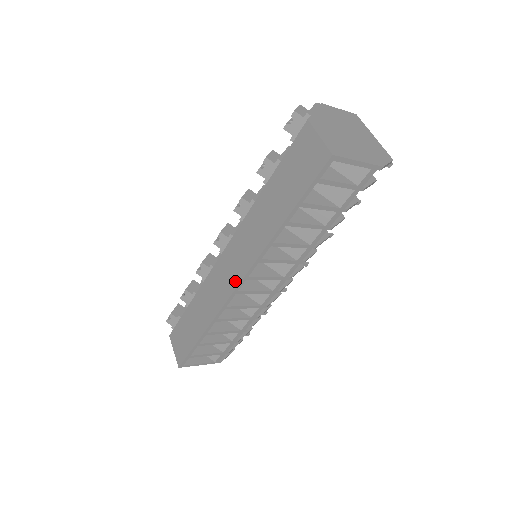
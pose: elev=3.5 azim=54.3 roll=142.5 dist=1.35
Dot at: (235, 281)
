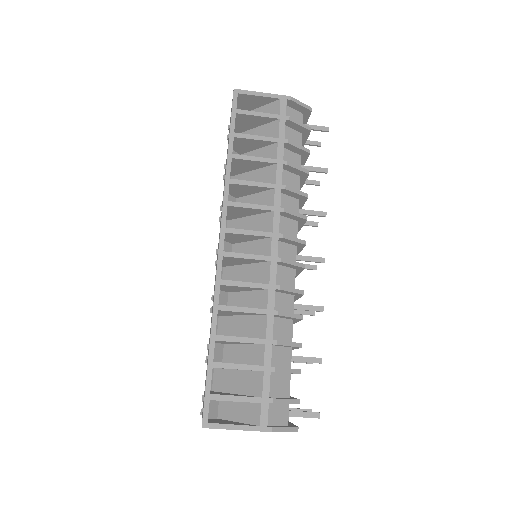
Dot at: occluded
